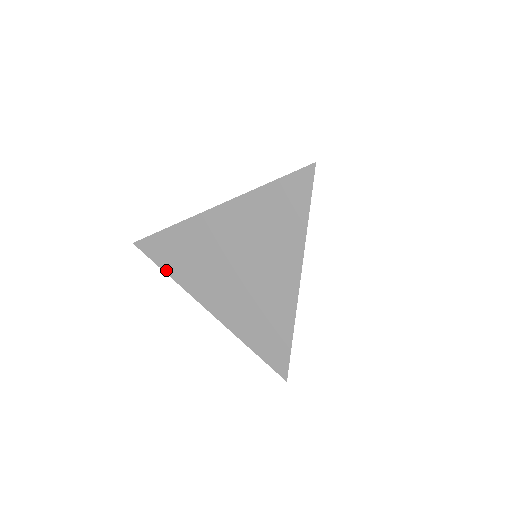
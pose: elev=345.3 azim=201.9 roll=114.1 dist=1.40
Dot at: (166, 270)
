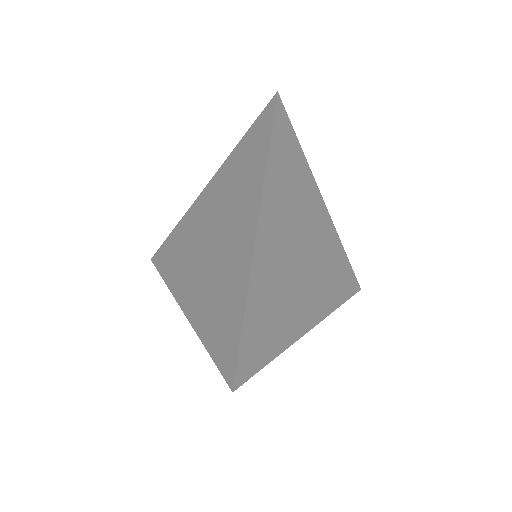
Dot at: (164, 276)
